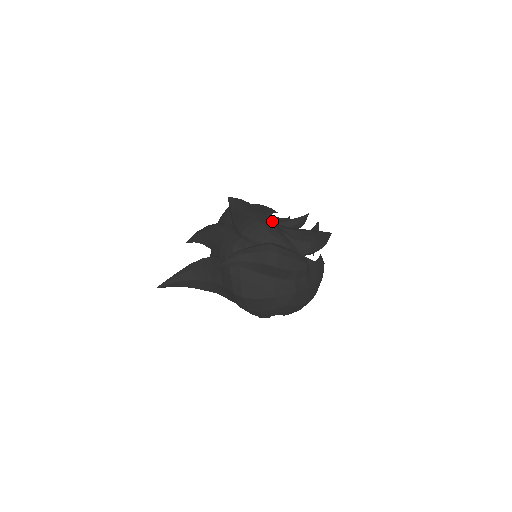
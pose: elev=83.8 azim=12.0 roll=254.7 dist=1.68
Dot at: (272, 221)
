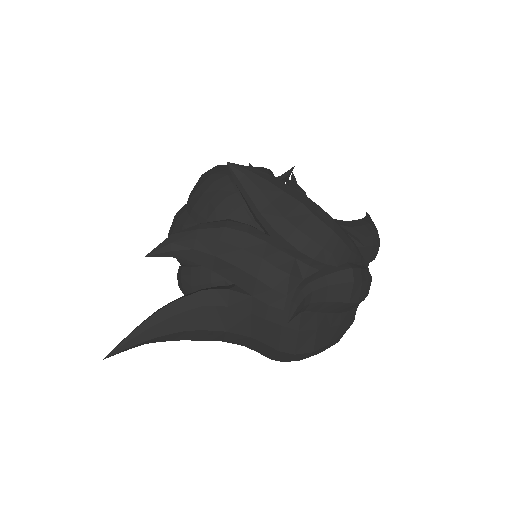
Dot at: occluded
